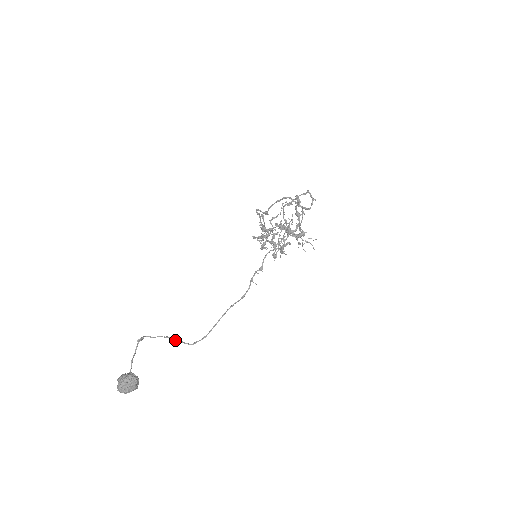
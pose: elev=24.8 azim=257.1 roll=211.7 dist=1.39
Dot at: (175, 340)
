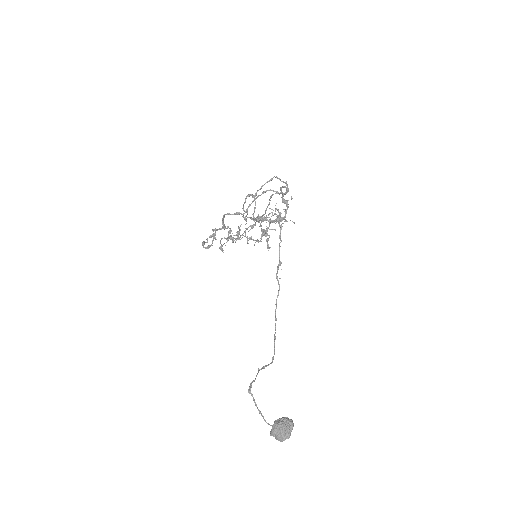
Dot at: occluded
